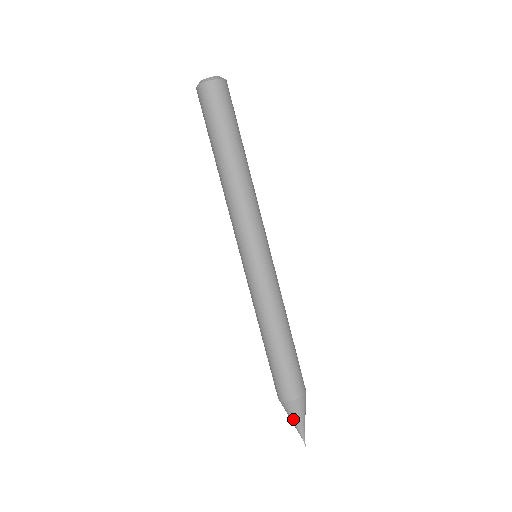
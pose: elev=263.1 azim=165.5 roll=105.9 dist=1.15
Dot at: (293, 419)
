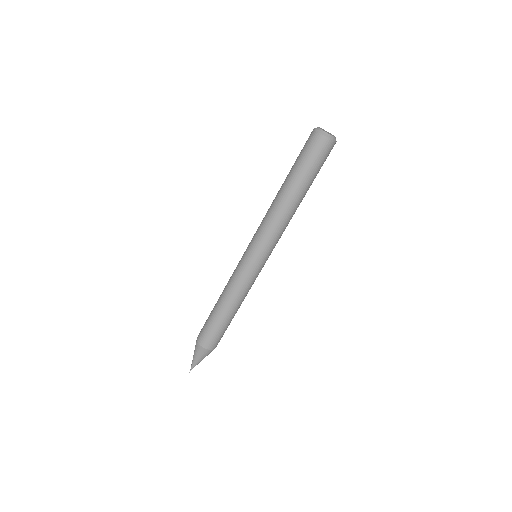
Dot at: (200, 359)
